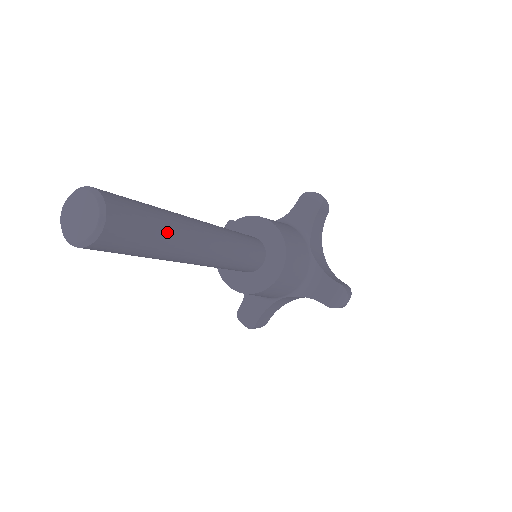
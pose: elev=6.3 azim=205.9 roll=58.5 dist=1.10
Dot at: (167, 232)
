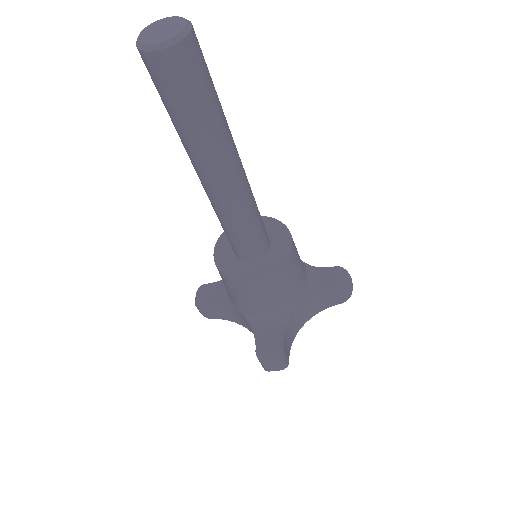
Dot at: occluded
